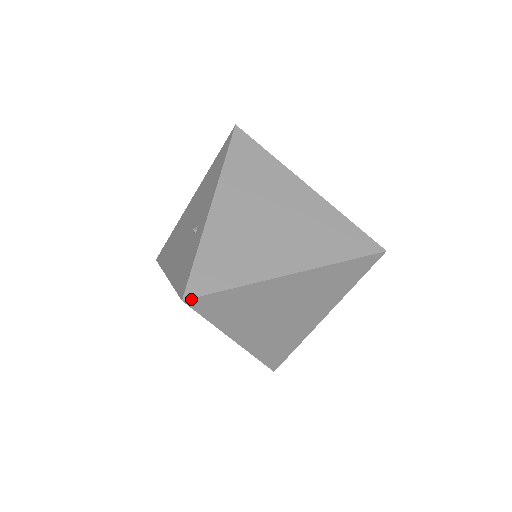
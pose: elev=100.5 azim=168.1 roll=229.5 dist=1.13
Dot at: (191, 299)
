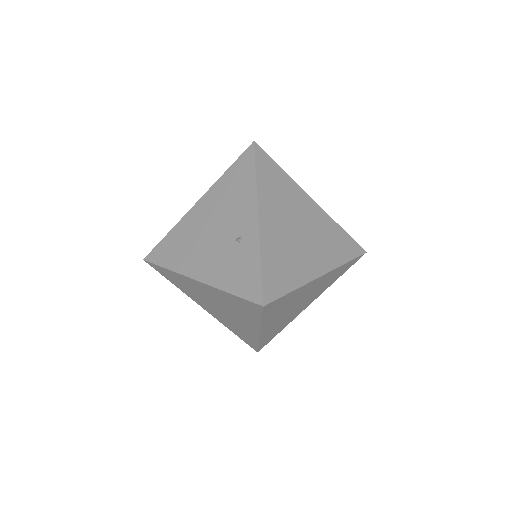
Dot at: (268, 304)
